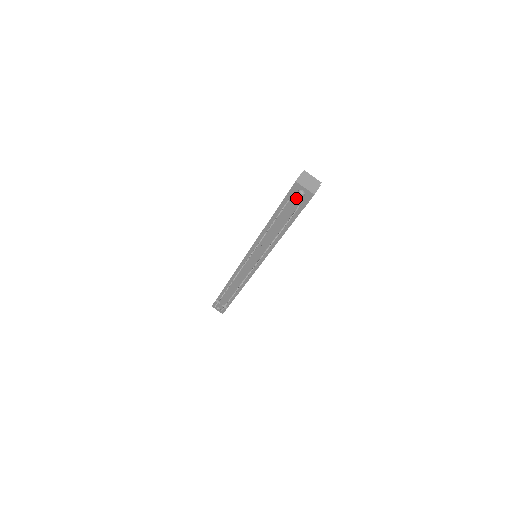
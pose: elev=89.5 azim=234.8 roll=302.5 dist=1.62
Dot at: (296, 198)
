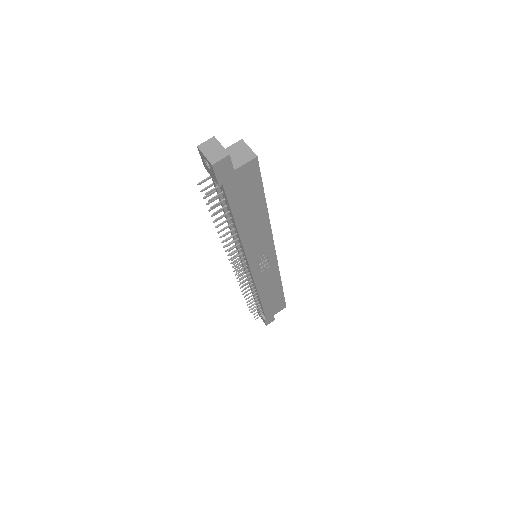
Dot at: (209, 171)
